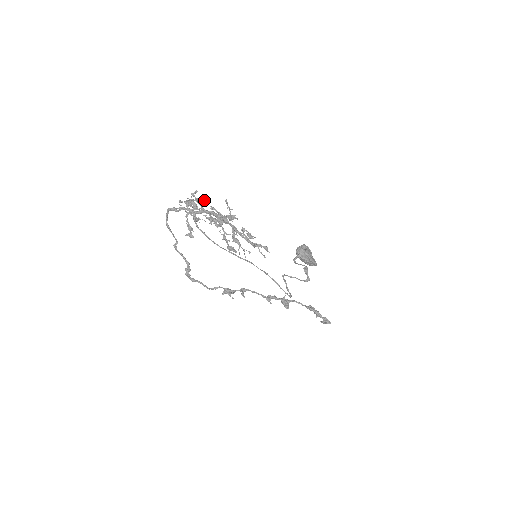
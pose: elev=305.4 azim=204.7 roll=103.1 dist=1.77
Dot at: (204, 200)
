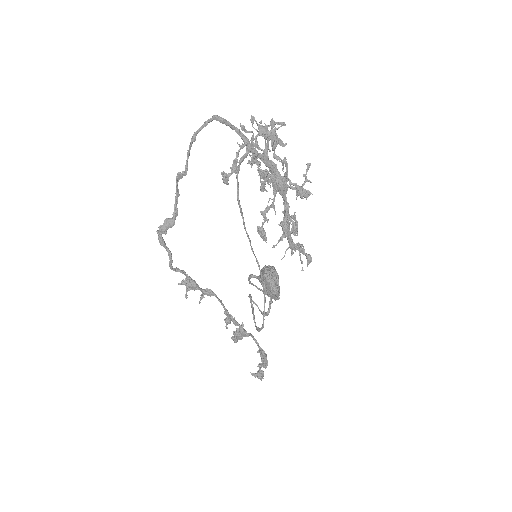
Dot at: (282, 142)
